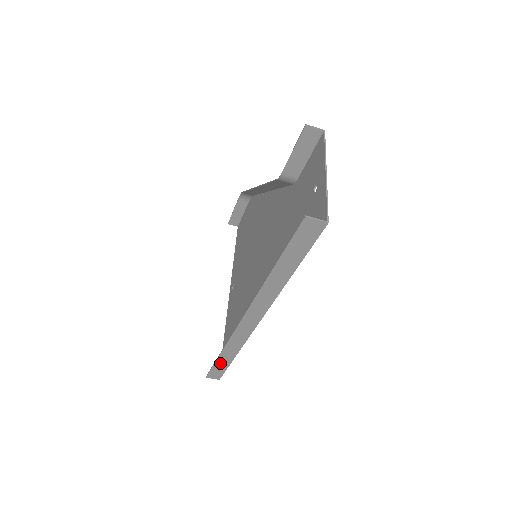
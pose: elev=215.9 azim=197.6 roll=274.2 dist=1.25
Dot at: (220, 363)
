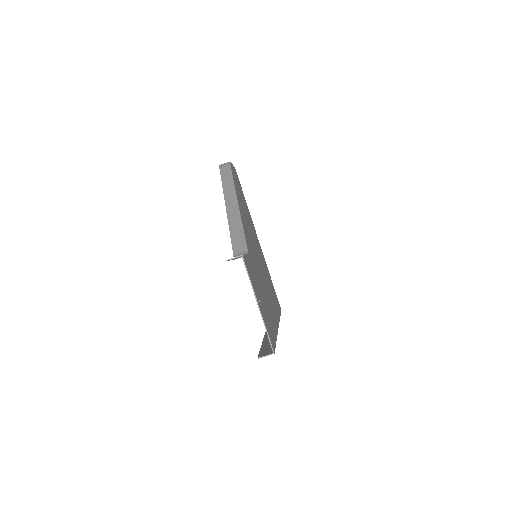
Dot at: occluded
